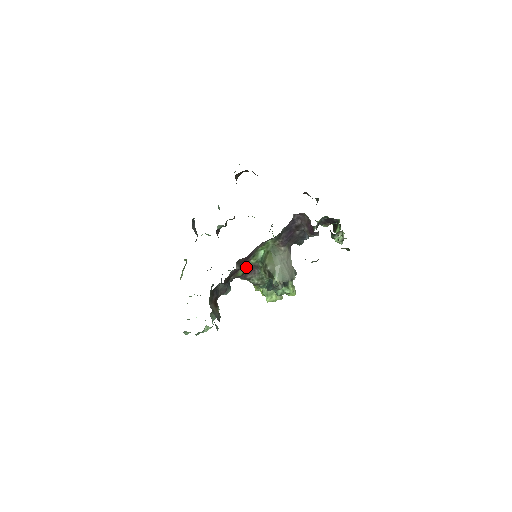
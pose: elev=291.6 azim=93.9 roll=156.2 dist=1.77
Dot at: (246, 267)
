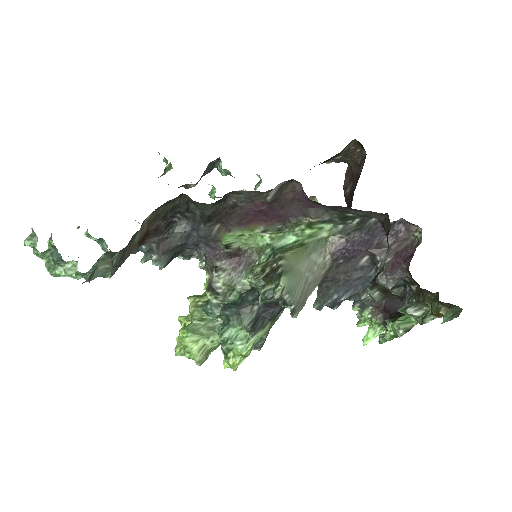
Dot at: (244, 240)
